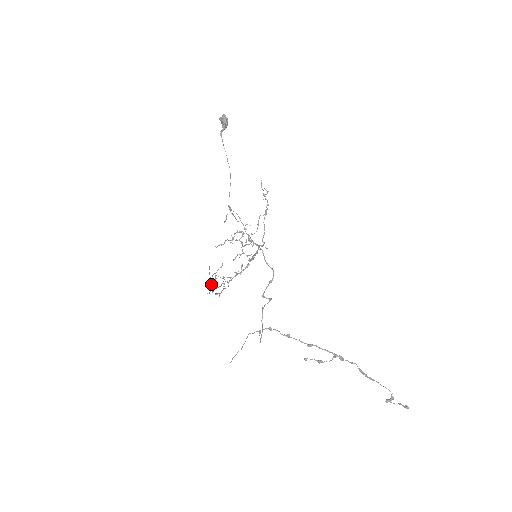
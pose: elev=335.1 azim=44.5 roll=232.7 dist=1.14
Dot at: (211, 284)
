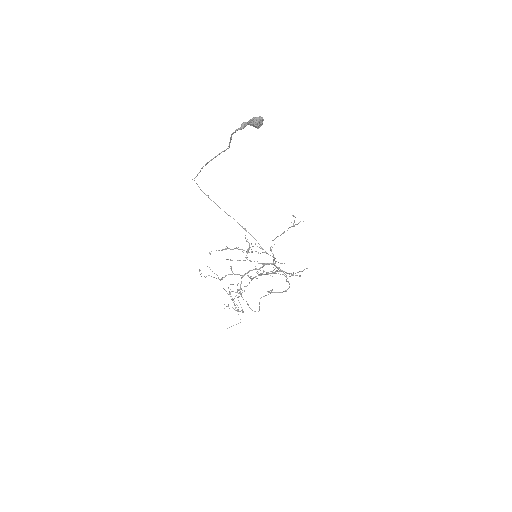
Dot at: occluded
